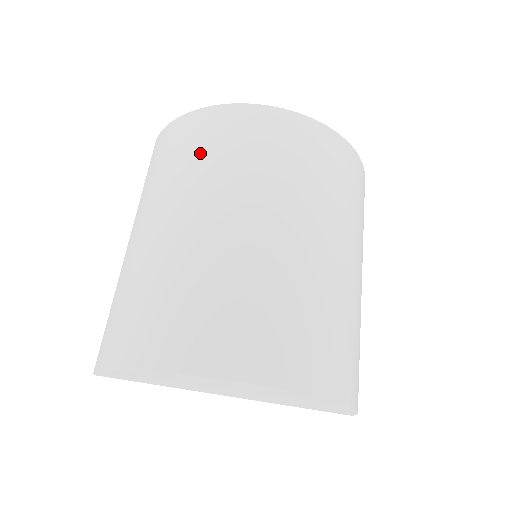
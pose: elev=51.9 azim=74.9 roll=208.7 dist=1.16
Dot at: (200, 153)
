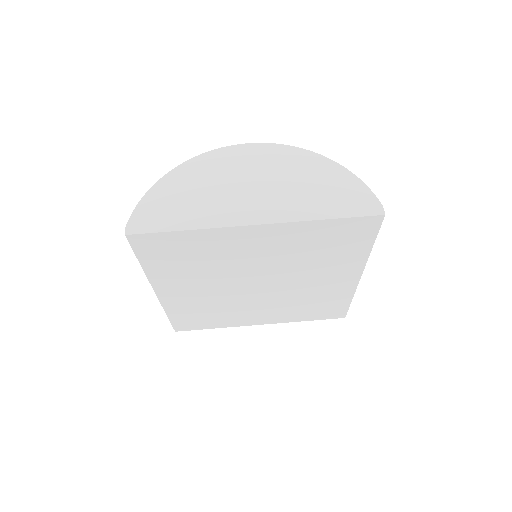
Dot at: occluded
